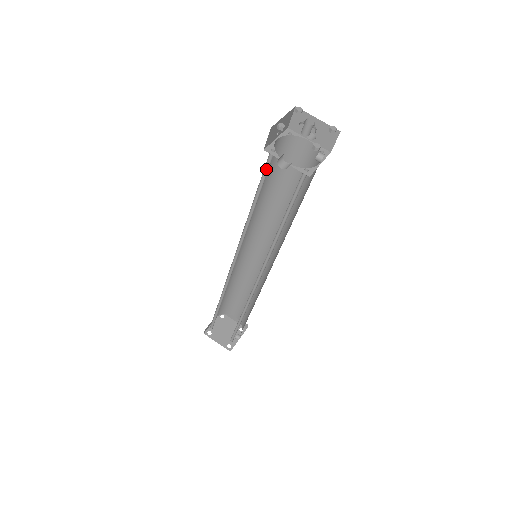
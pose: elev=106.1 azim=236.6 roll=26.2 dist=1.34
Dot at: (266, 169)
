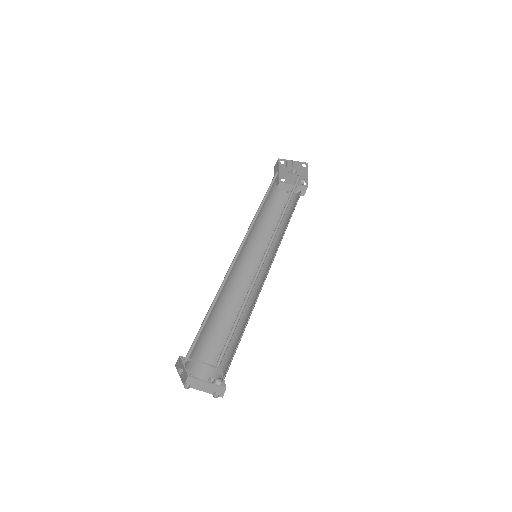
Dot at: (273, 182)
